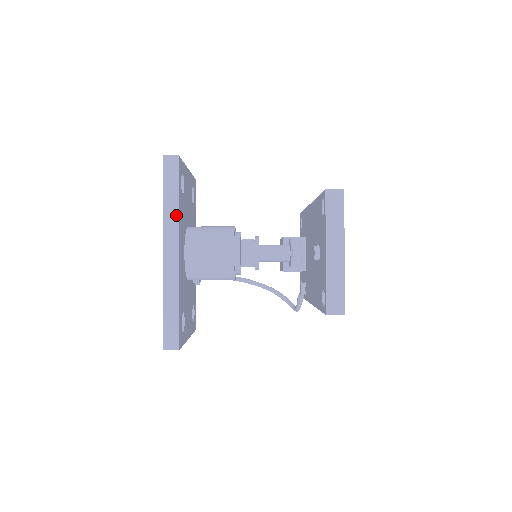
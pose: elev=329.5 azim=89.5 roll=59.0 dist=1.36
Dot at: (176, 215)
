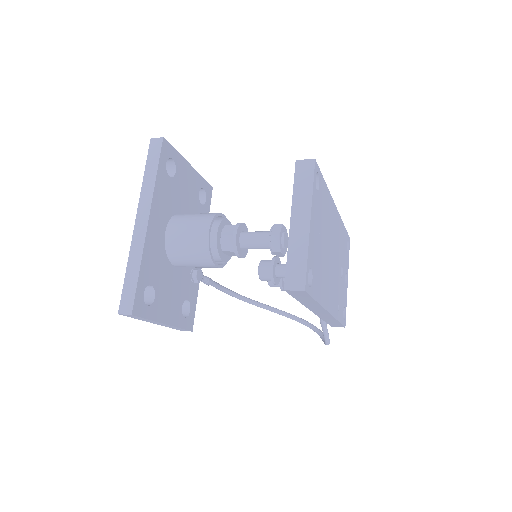
Dot at: (152, 188)
